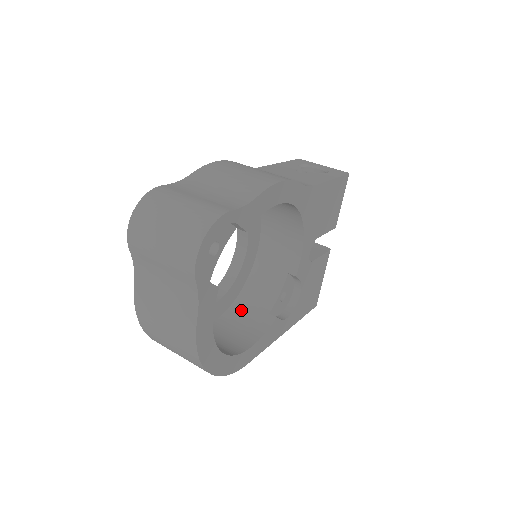
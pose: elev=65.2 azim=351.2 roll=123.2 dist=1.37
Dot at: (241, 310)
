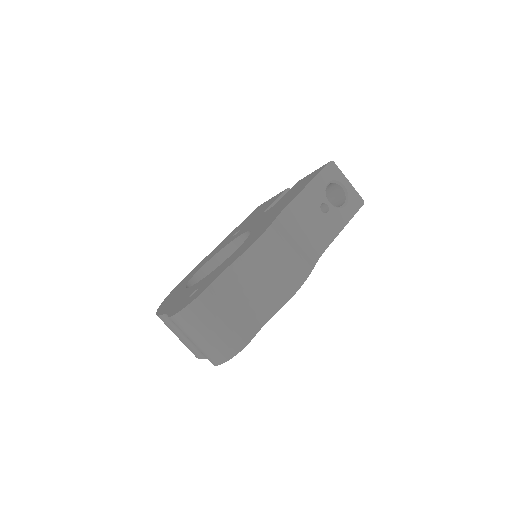
Dot at: occluded
